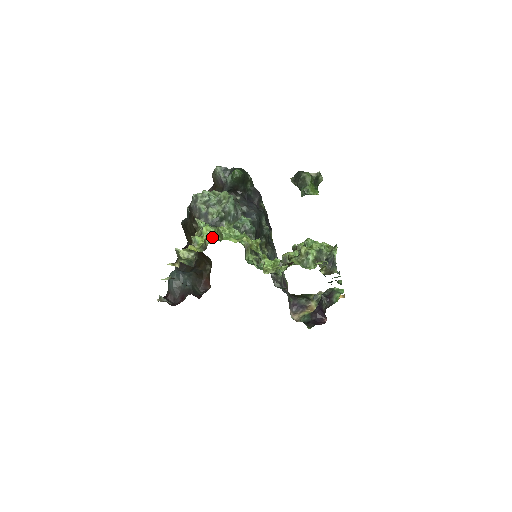
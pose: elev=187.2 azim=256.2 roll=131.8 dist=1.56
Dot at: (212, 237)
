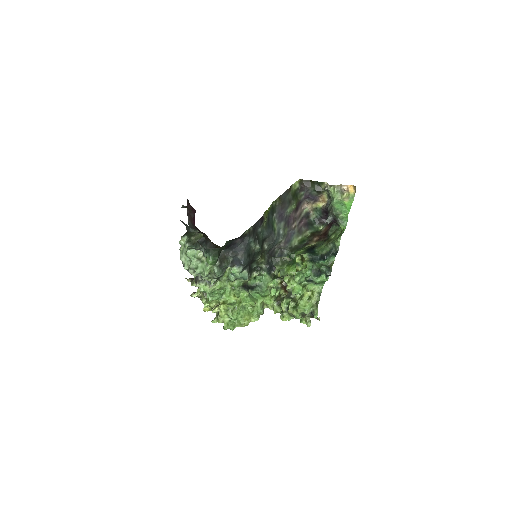
Dot at: (218, 321)
